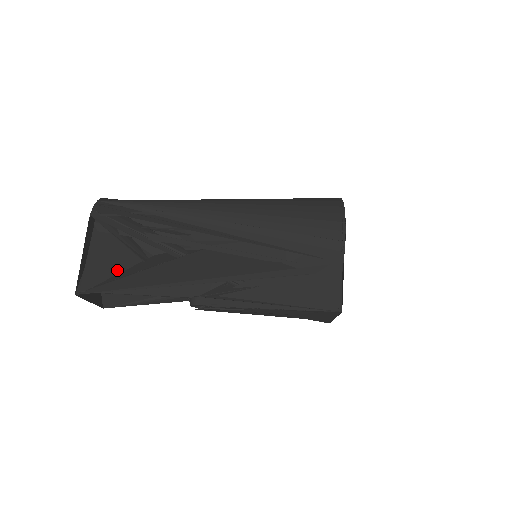
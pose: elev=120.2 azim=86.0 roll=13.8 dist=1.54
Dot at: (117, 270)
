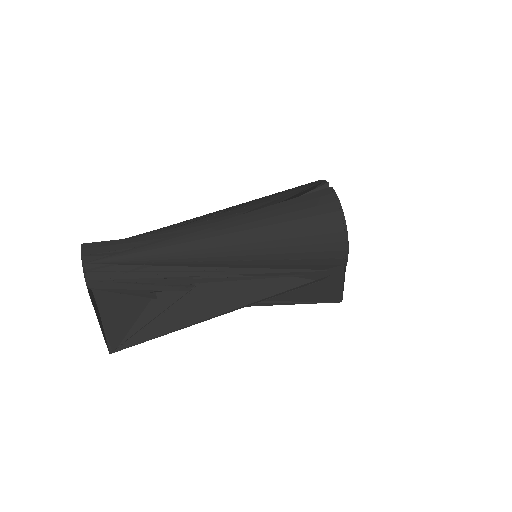
Dot at: (134, 317)
